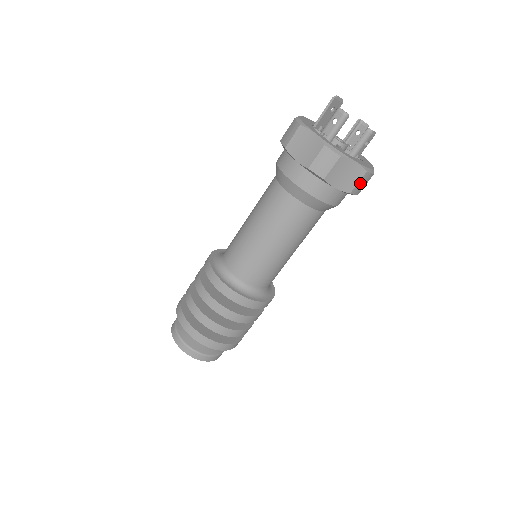
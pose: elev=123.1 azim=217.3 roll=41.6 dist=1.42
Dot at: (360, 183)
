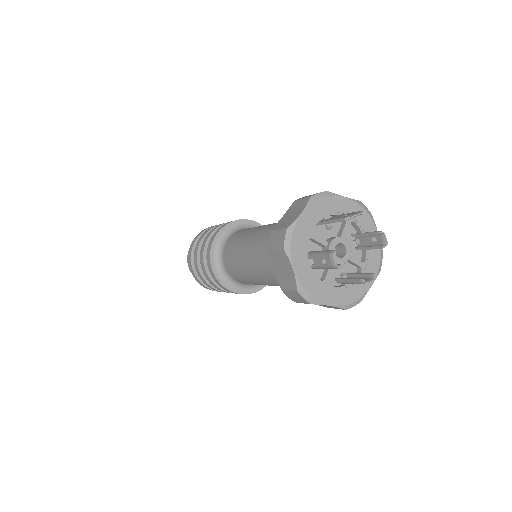
Dot at: occluded
